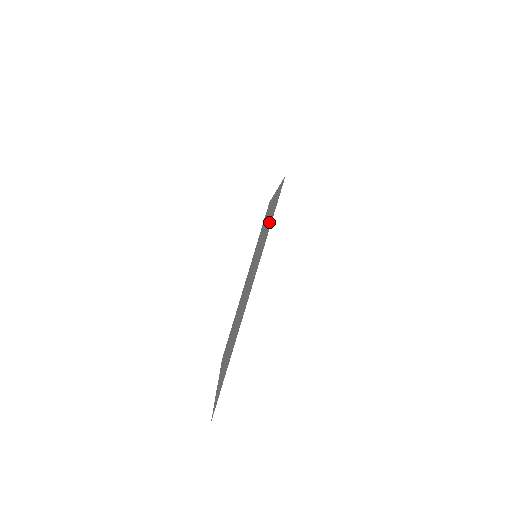
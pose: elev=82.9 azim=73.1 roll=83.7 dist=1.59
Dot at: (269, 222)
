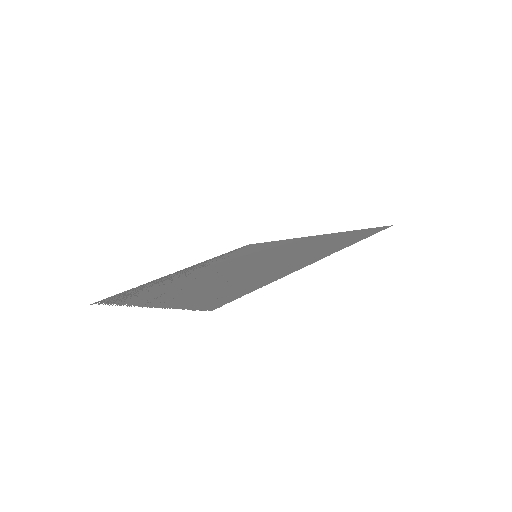
Dot at: (339, 239)
